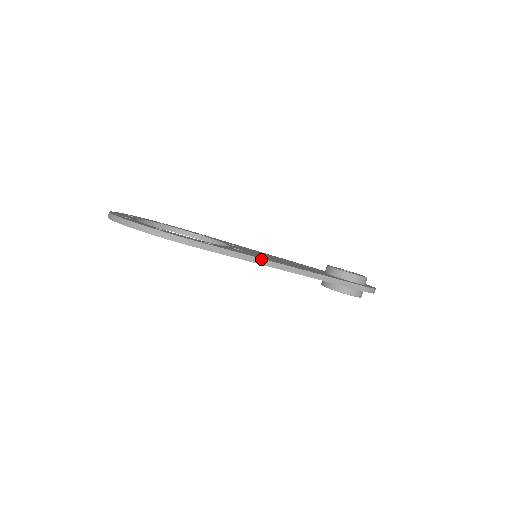
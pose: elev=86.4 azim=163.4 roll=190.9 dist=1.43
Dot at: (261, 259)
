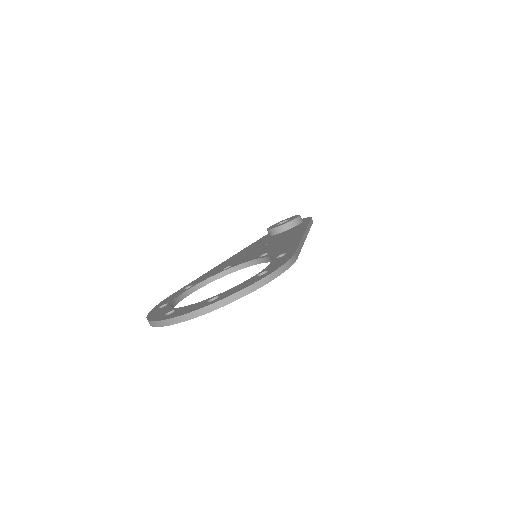
Dot at: (302, 239)
